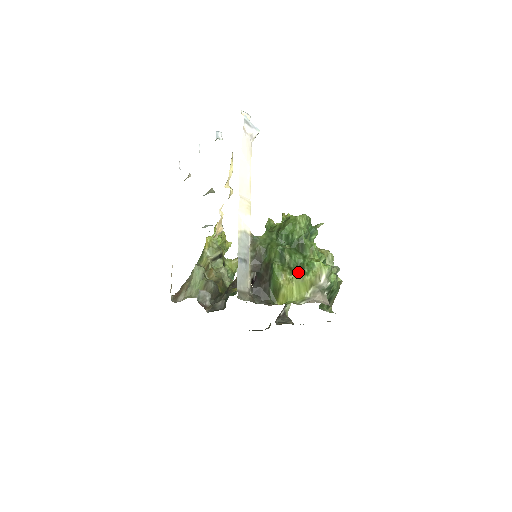
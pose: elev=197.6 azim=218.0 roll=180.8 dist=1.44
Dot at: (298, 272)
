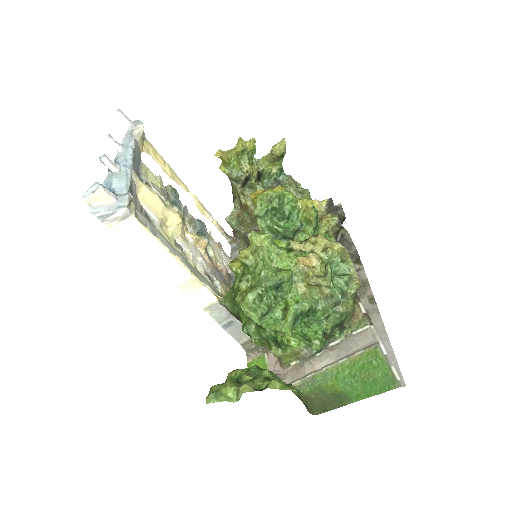
Dot at: (276, 347)
